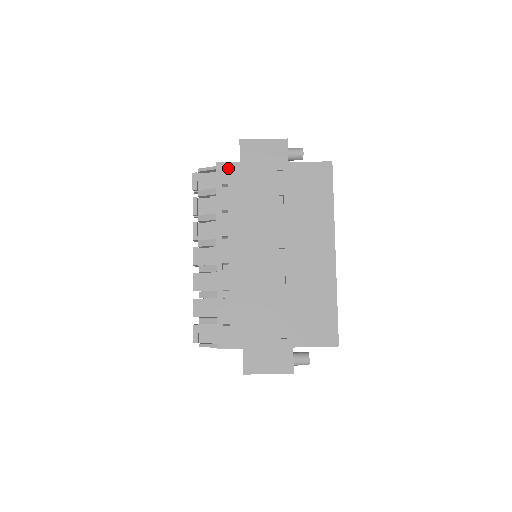
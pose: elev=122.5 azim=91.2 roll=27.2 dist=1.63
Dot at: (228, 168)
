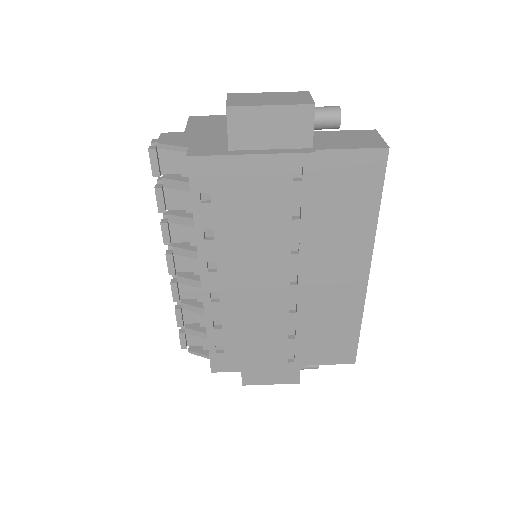
Dot at: (209, 166)
